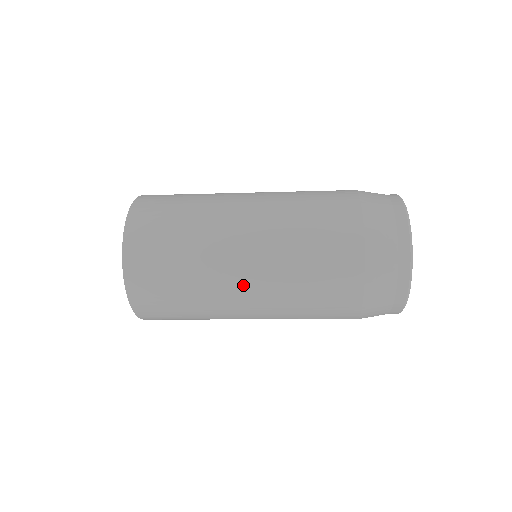
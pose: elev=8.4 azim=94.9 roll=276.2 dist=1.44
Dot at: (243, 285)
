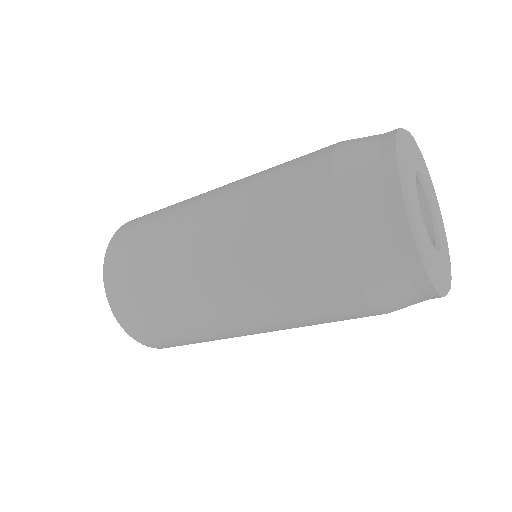
Dot at: (228, 317)
